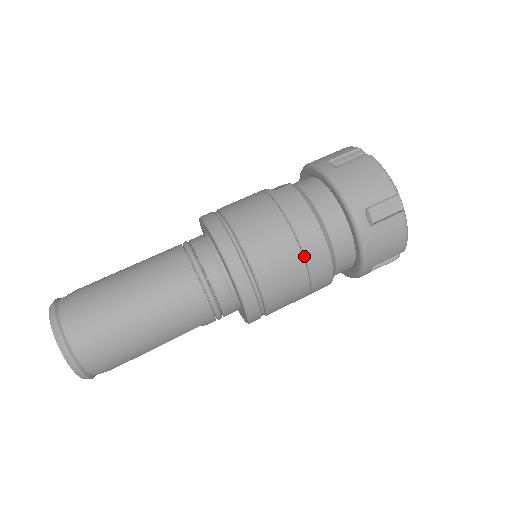
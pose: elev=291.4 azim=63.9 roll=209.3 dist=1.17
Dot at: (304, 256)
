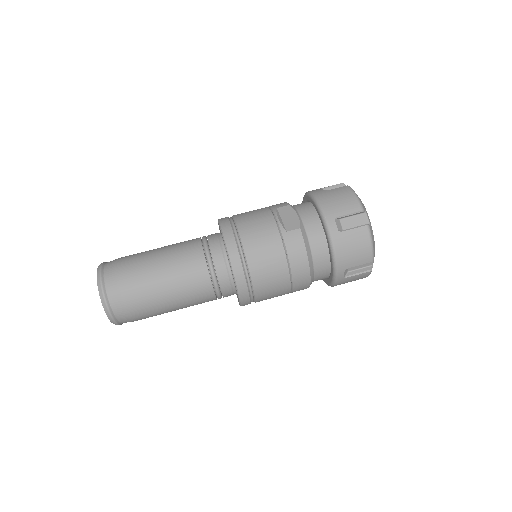
Dot at: (292, 287)
